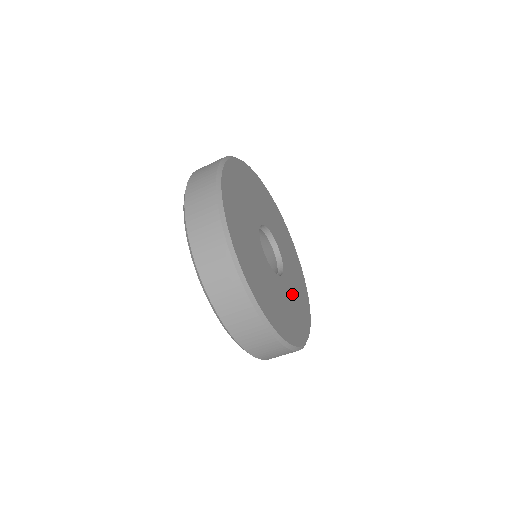
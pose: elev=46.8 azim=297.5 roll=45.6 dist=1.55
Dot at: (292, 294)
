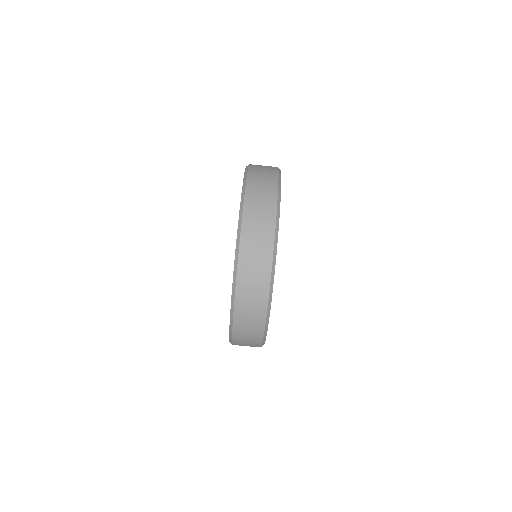
Dot at: occluded
